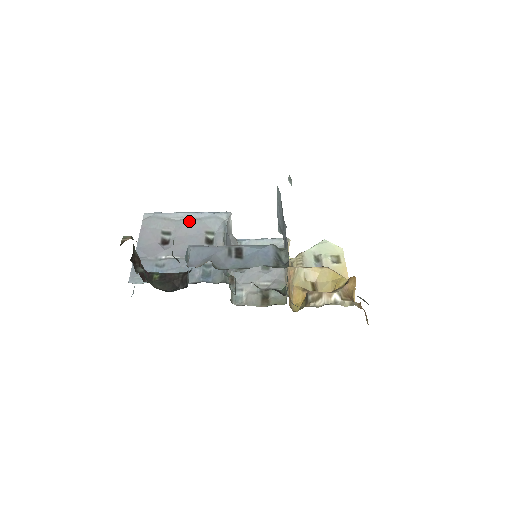
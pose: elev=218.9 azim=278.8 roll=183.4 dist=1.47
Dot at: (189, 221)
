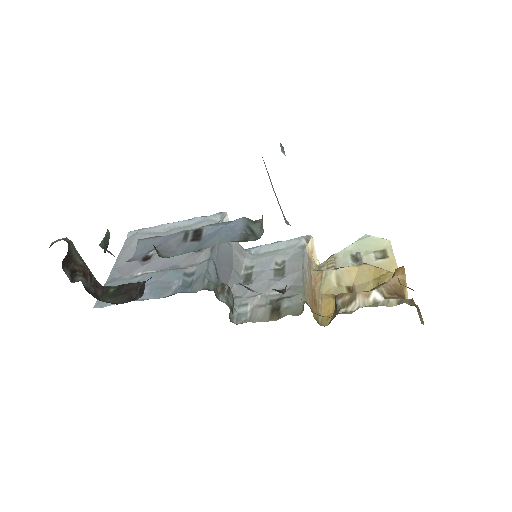
Dot at: (177, 230)
